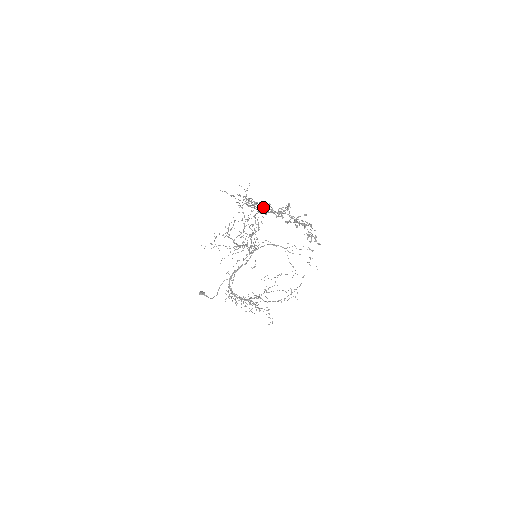
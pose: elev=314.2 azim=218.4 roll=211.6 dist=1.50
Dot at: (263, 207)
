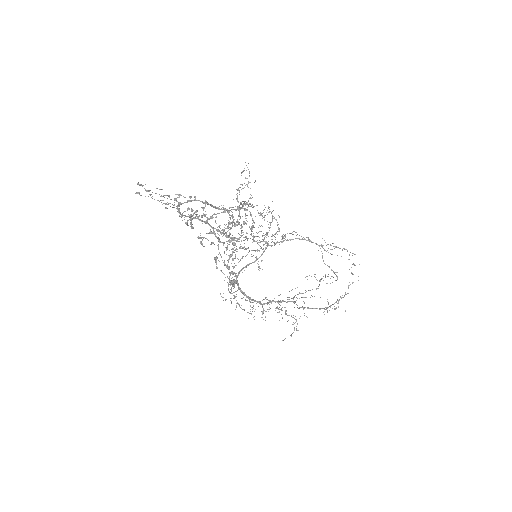
Dot at: (187, 208)
